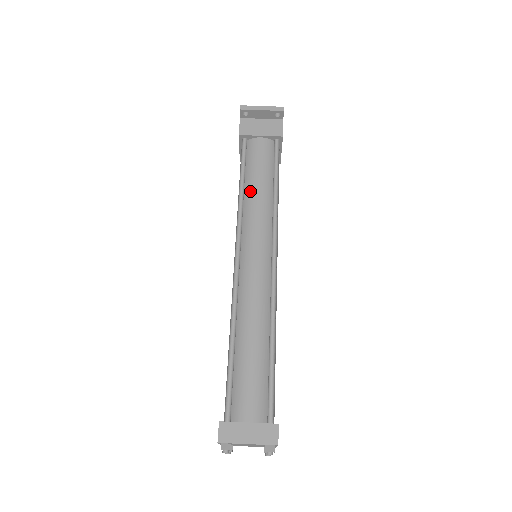
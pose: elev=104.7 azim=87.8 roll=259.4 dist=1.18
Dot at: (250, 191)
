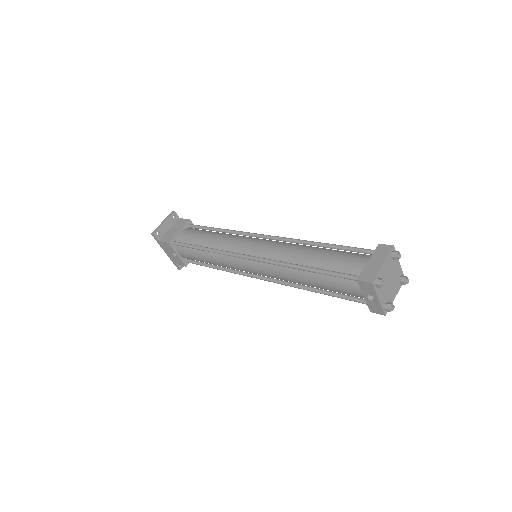
Dot at: (210, 243)
